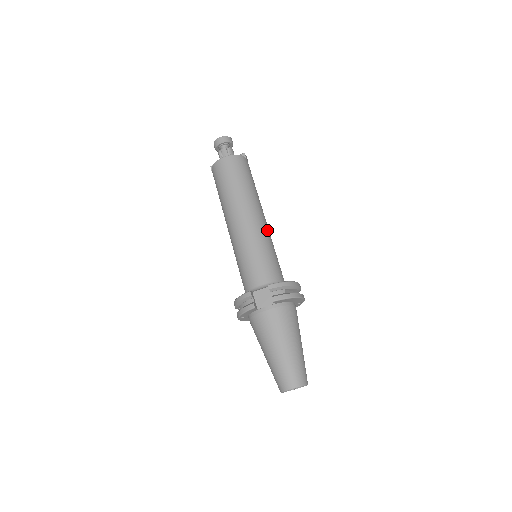
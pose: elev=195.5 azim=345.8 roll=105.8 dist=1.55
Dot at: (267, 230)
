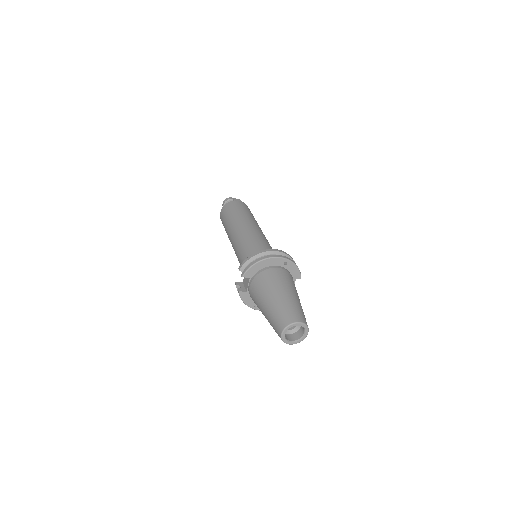
Dot at: (250, 232)
